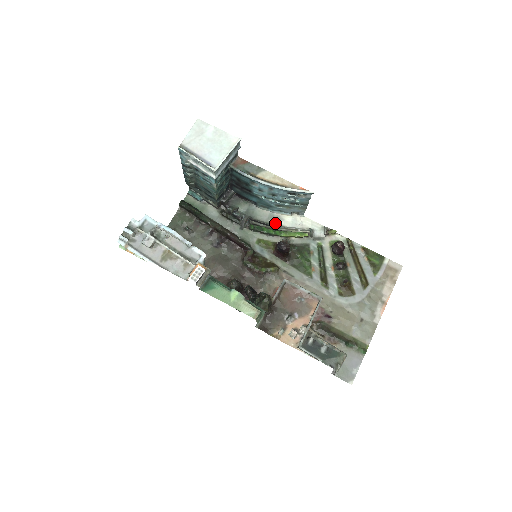
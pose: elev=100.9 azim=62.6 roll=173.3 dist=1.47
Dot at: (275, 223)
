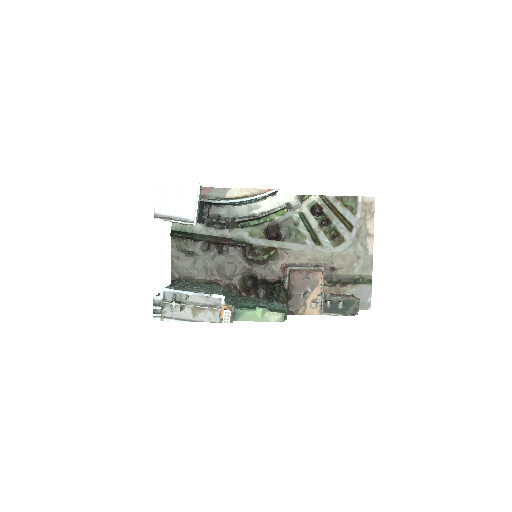
Dot at: (256, 213)
